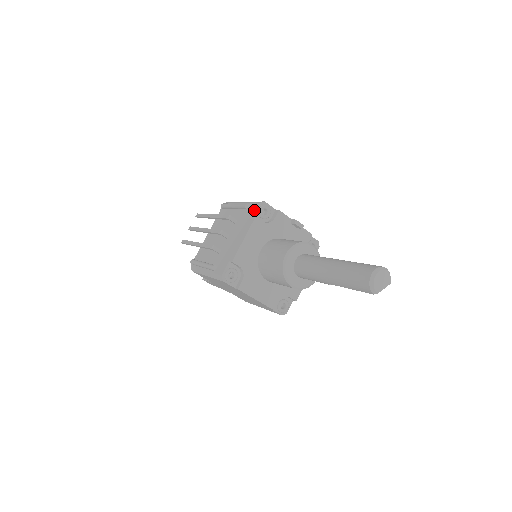
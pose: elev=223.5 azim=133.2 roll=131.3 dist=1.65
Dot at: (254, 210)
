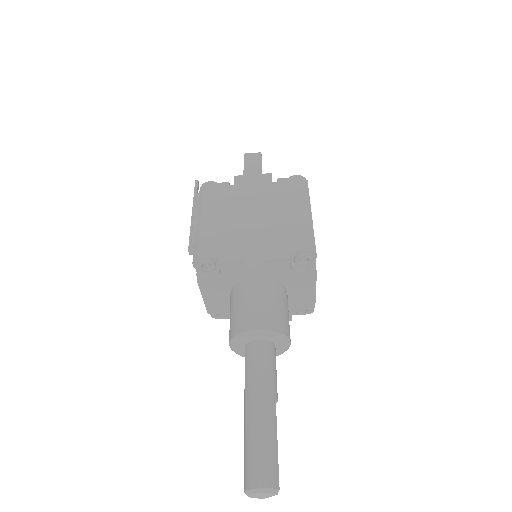
Dot at: (195, 266)
